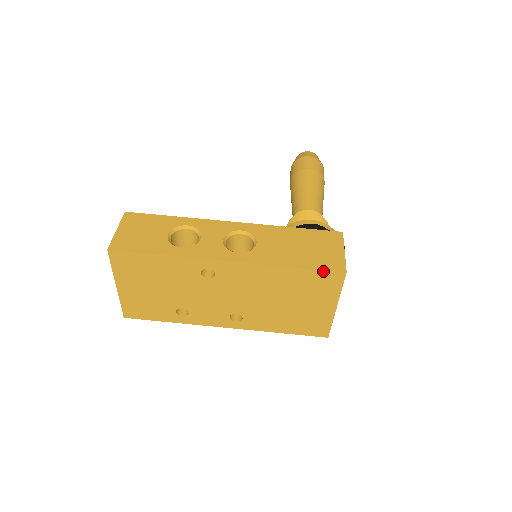
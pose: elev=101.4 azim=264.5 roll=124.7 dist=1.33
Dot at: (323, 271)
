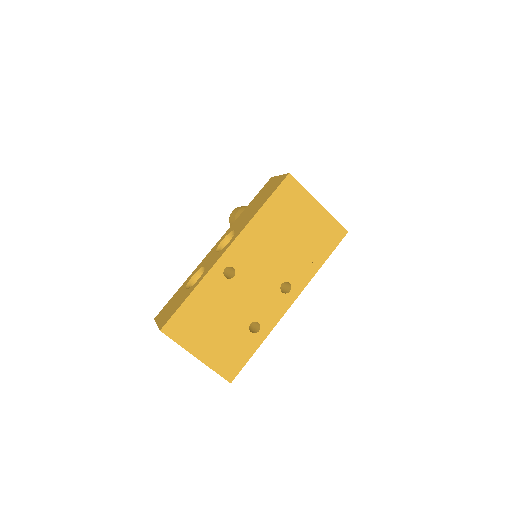
Dot at: (278, 188)
